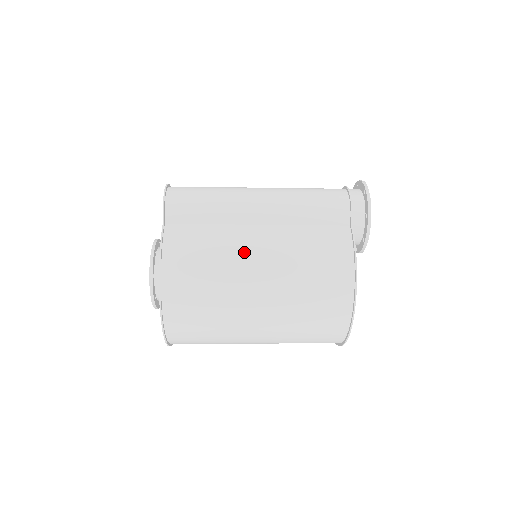
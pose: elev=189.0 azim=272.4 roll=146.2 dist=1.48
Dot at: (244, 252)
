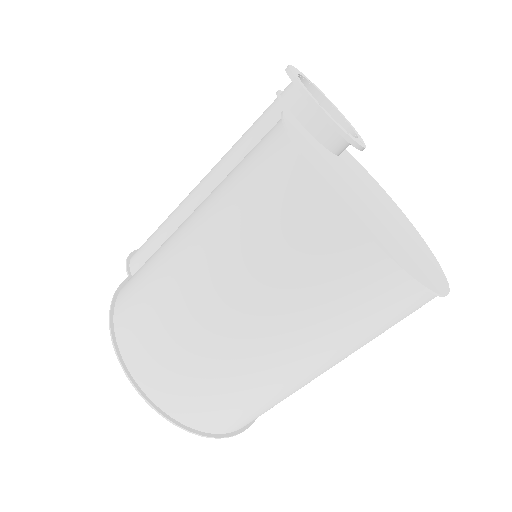
Dot at: (177, 234)
